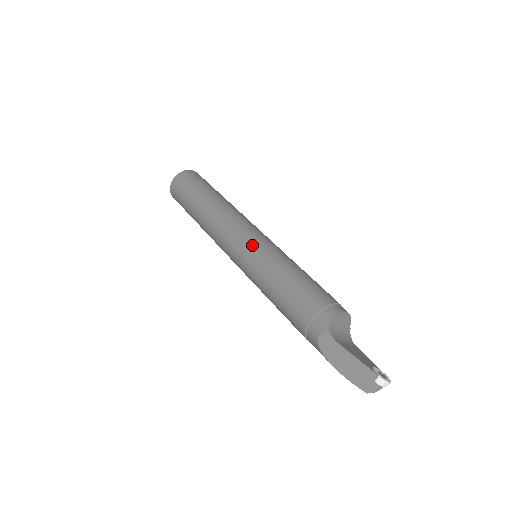
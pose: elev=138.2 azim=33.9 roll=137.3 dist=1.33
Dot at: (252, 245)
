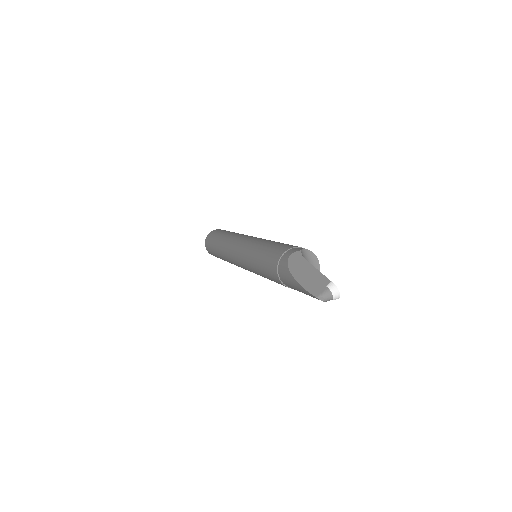
Dot at: (259, 238)
